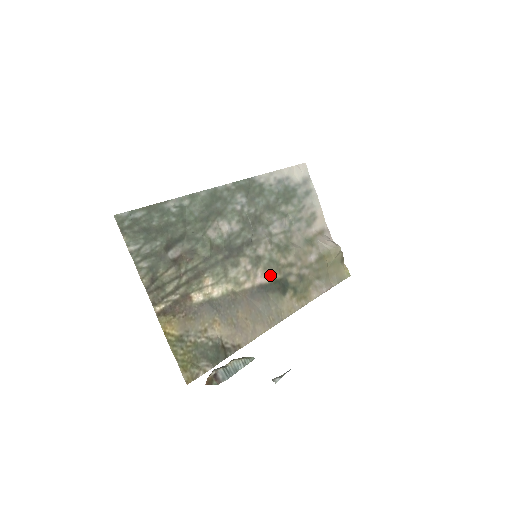
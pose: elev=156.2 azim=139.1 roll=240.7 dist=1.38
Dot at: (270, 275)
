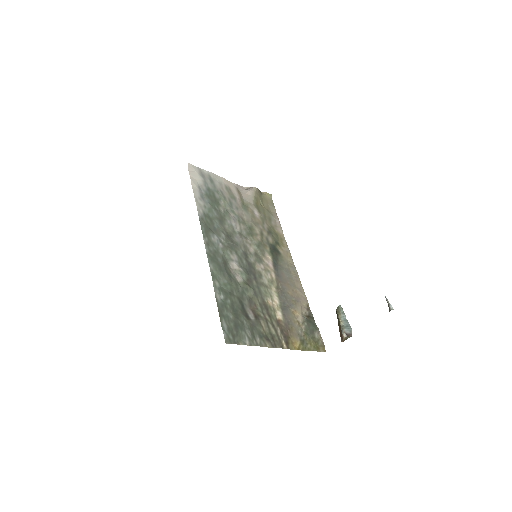
Dot at: (267, 254)
